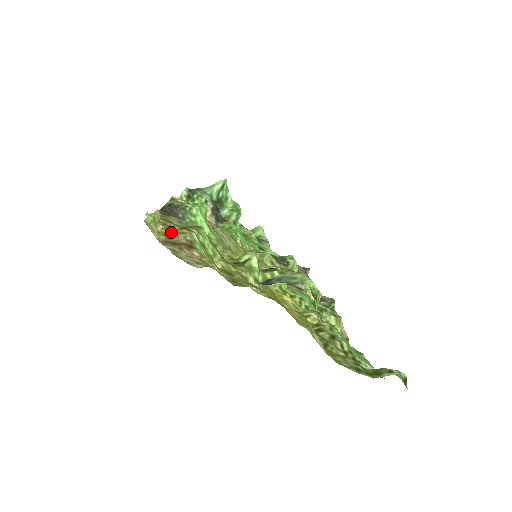
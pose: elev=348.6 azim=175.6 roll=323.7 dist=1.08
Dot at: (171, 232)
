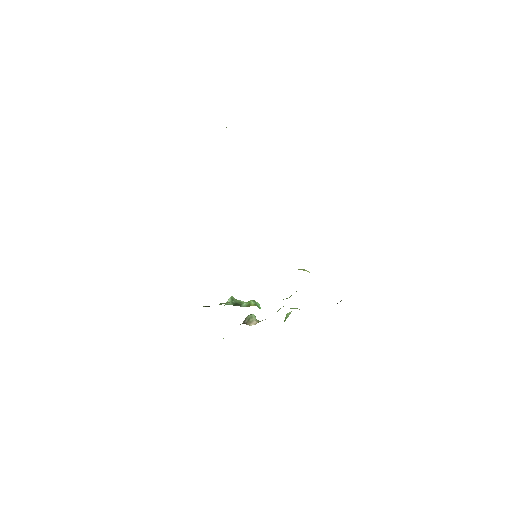
Dot at: occluded
